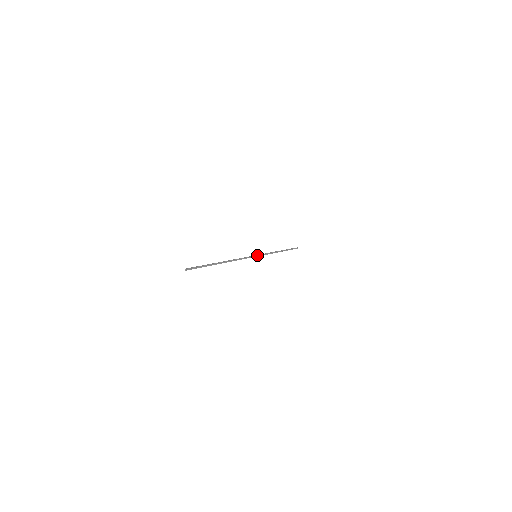
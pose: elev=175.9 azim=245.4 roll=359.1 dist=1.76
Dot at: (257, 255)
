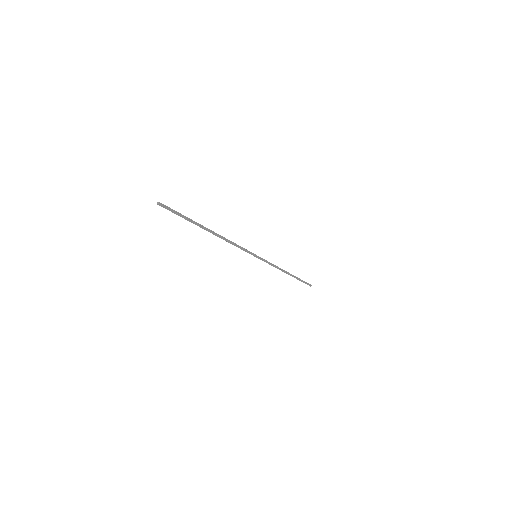
Dot at: occluded
